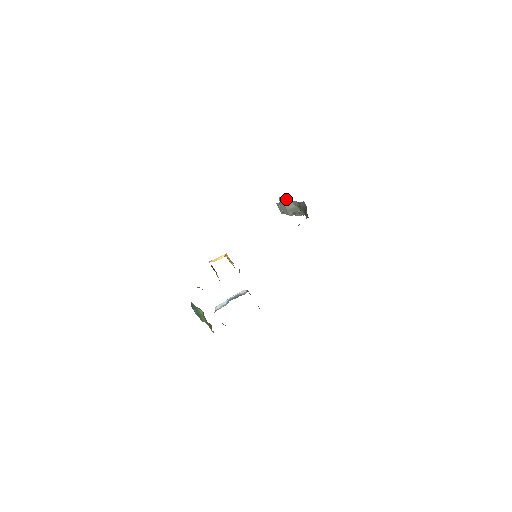
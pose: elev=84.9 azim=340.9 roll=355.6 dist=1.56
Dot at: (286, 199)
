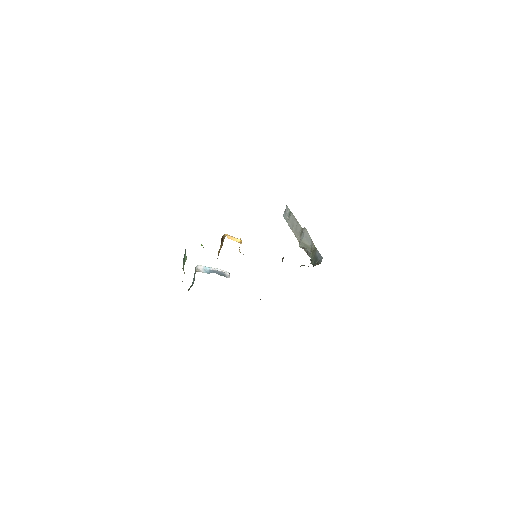
Dot at: (309, 235)
